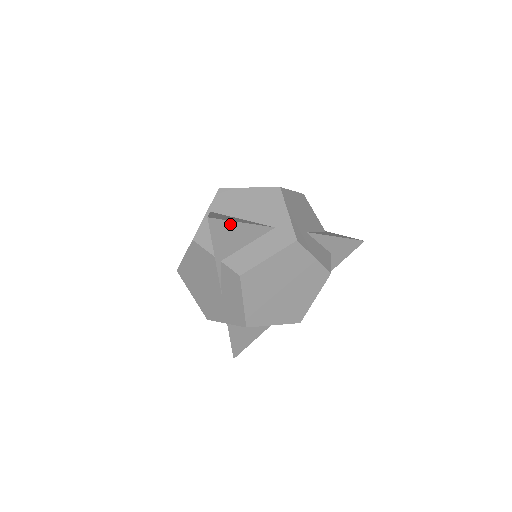
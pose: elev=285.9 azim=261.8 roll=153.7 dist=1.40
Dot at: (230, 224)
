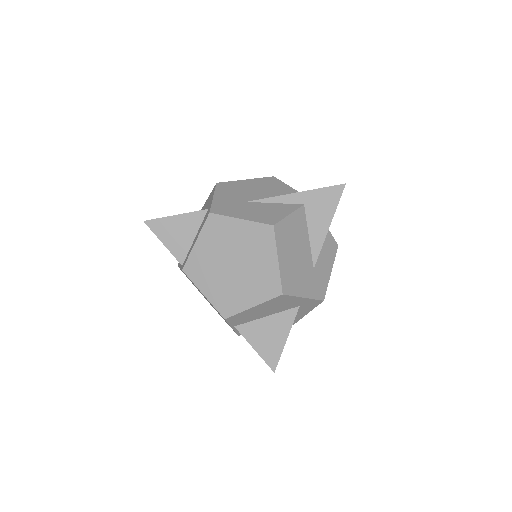
Dot at: (281, 349)
